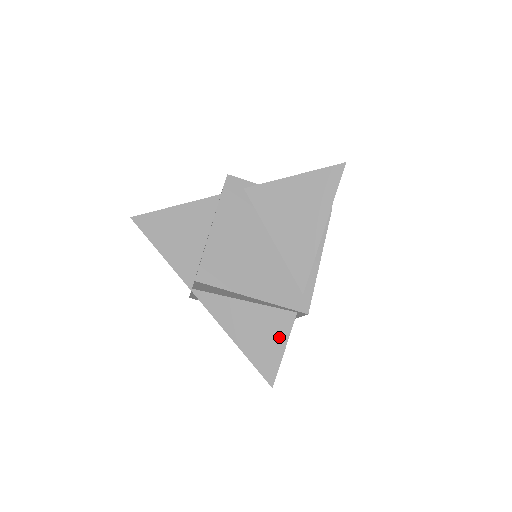
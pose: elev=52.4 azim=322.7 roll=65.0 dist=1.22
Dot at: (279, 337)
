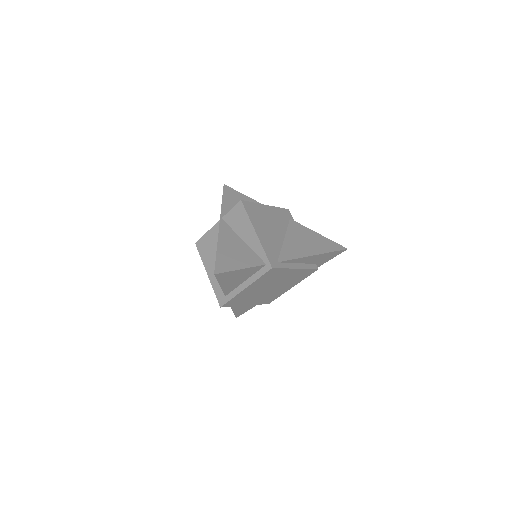
Dot at: (245, 263)
